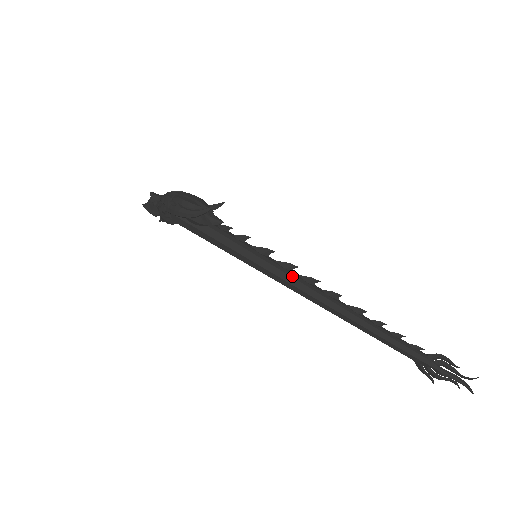
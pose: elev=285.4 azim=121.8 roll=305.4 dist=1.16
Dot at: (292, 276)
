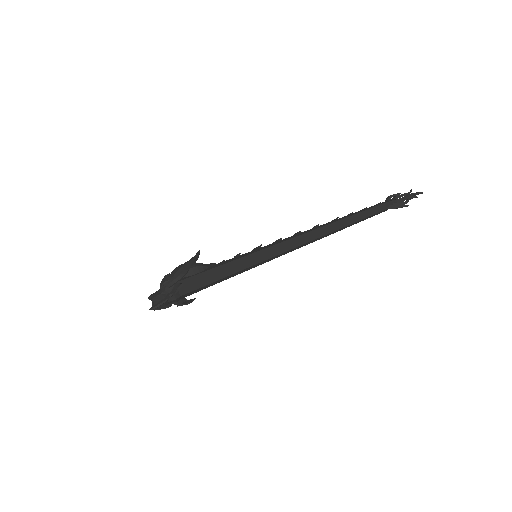
Dot at: (286, 238)
